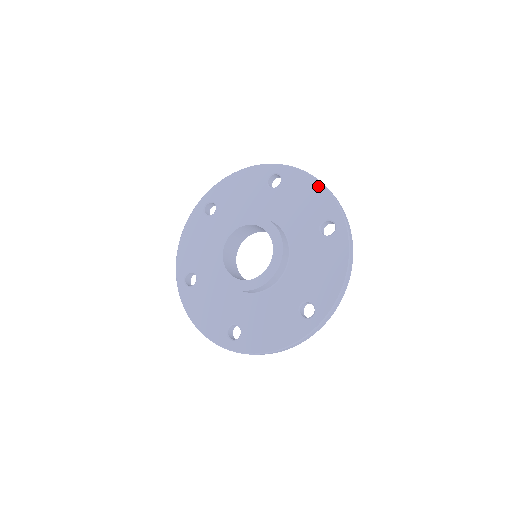
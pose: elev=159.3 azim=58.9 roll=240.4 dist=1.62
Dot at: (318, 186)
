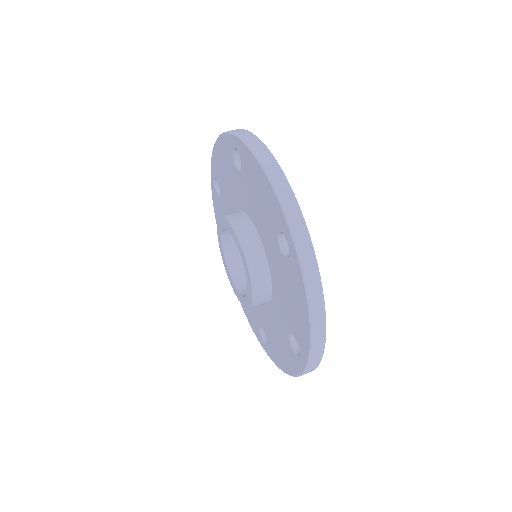
Dot at: (217, 145)
